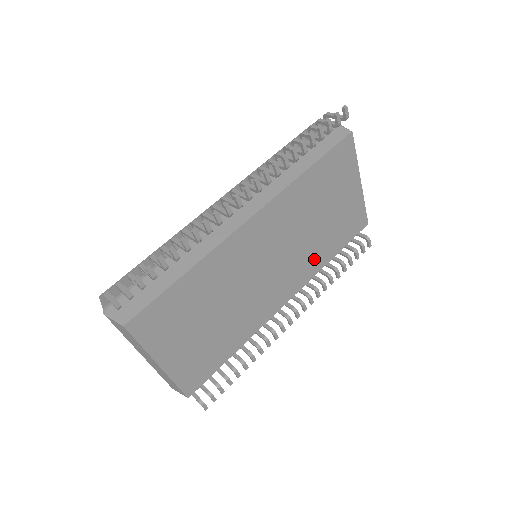
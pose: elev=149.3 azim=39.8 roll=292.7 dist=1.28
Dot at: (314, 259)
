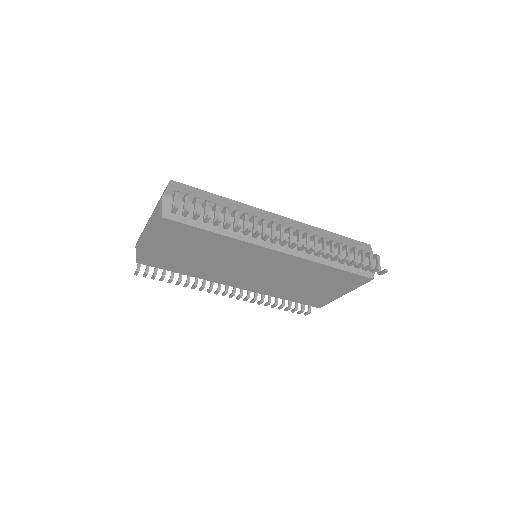
Dot at: (275, 290)
